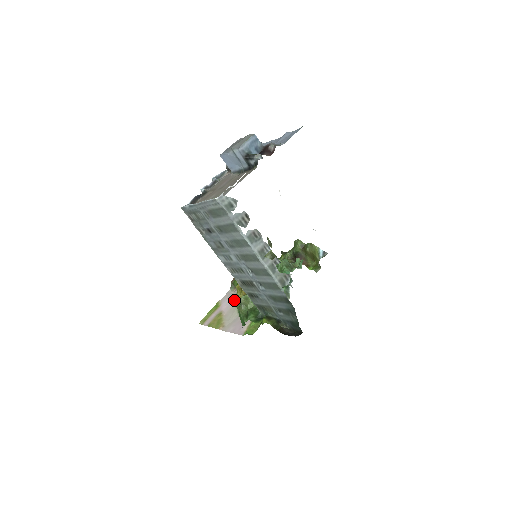
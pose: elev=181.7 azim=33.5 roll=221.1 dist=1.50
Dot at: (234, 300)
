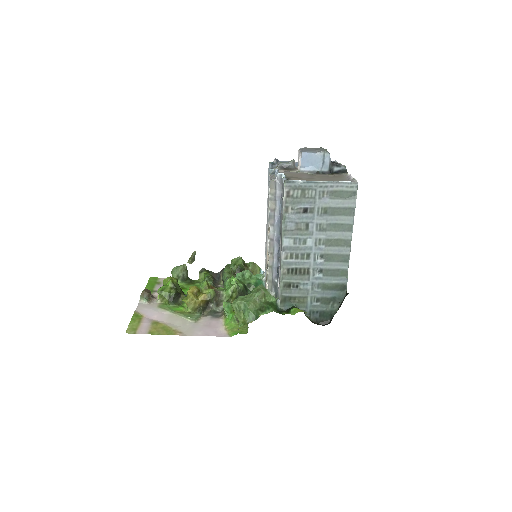
Dot at: (165, 310)
